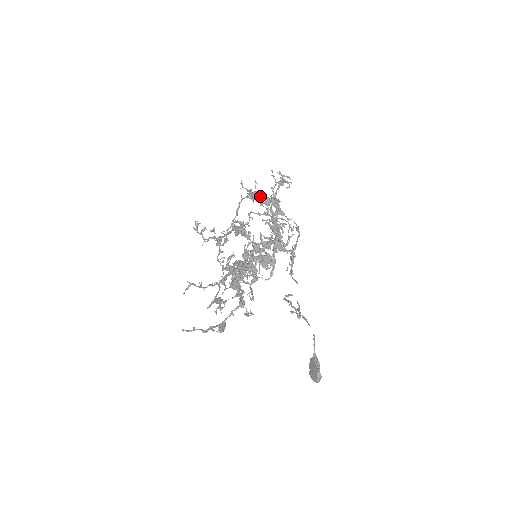
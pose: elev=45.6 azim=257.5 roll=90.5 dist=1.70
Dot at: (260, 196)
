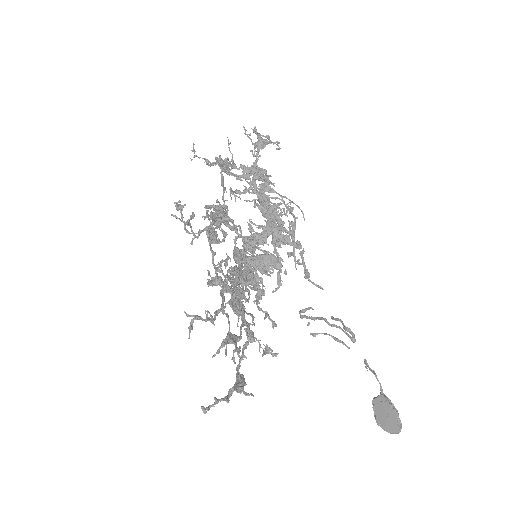
Dot at: (234, 165)
